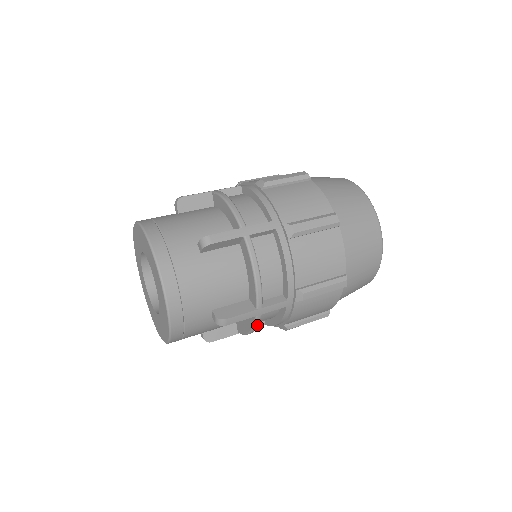
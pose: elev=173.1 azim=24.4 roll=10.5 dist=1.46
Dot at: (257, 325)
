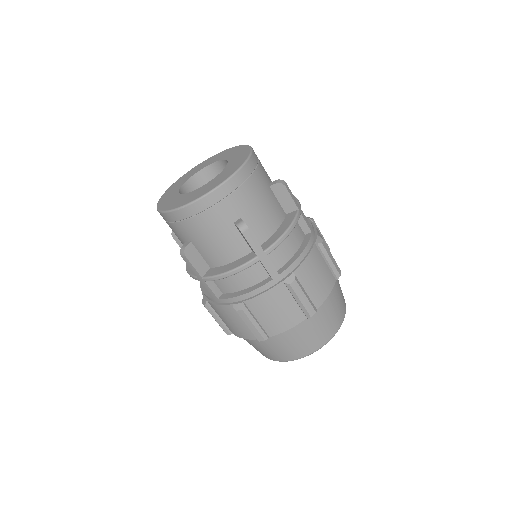
Dot at: (244, 268)
